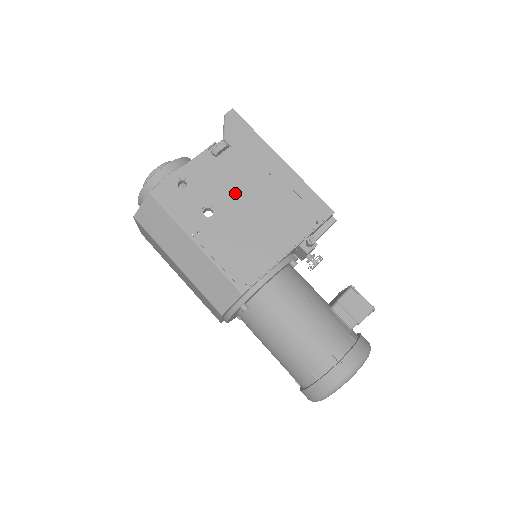
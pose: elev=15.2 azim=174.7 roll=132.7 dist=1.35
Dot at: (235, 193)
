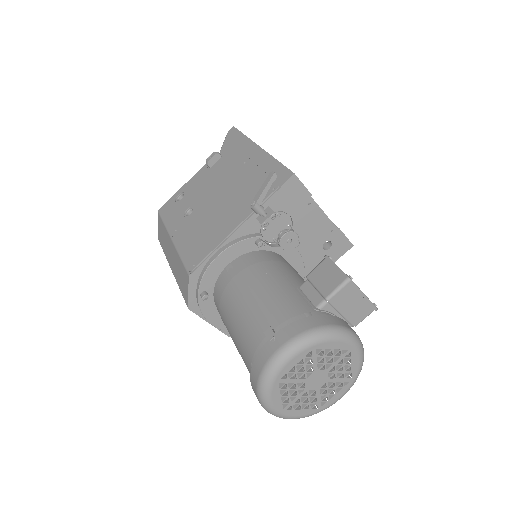
Dot at: (213, 190)
